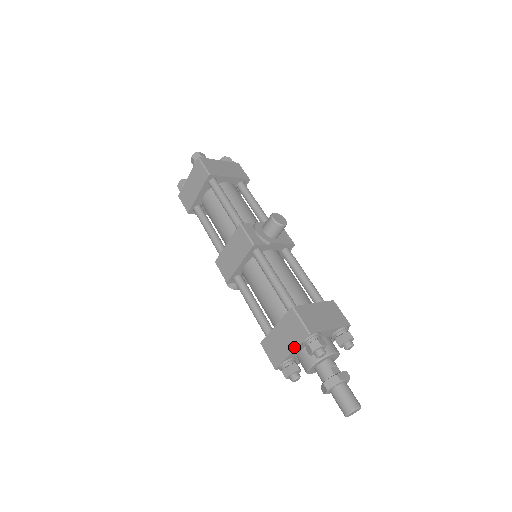
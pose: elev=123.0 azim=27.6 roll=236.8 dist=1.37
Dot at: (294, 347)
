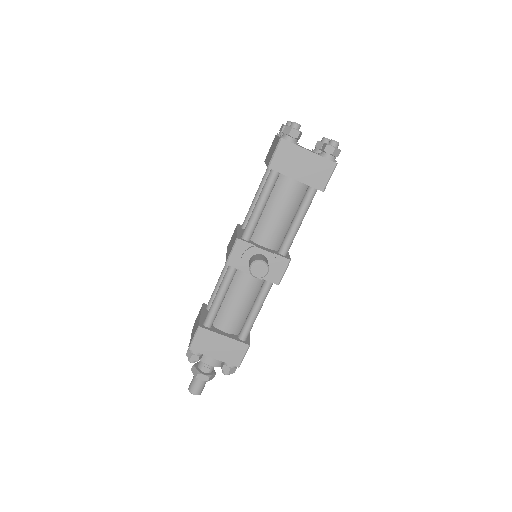
Dot at: (191, 337)
